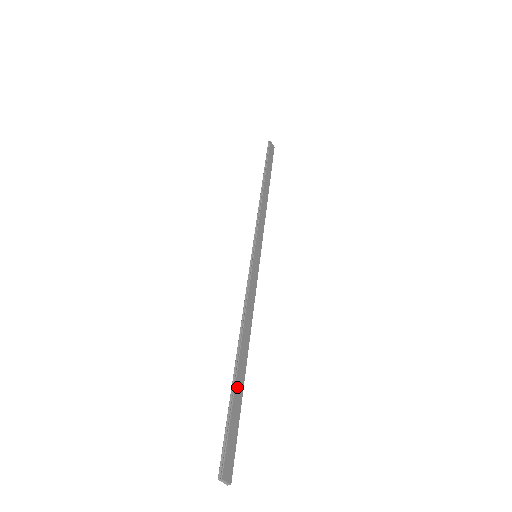
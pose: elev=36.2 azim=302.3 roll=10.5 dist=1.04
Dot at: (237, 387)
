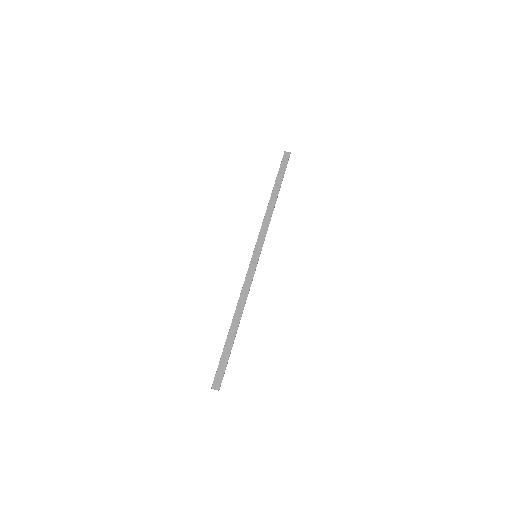
Dot at: (227, 343)
